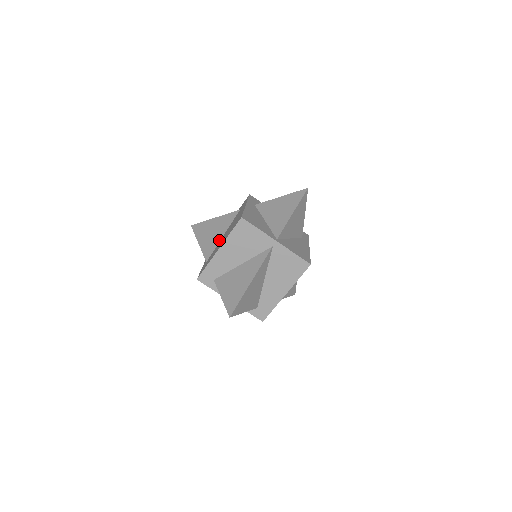
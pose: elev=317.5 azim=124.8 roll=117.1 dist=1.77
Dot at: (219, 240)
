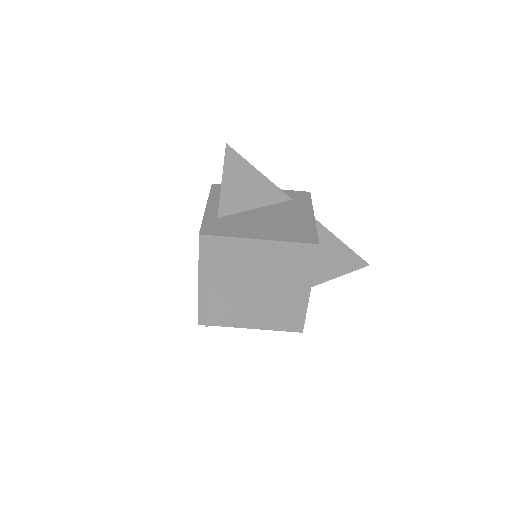
Dot at: (249, 208)
